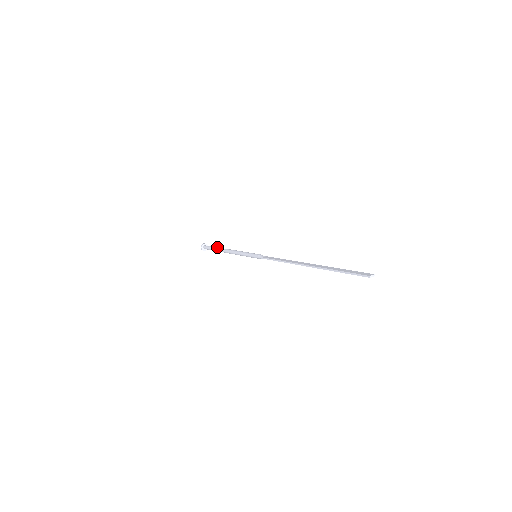
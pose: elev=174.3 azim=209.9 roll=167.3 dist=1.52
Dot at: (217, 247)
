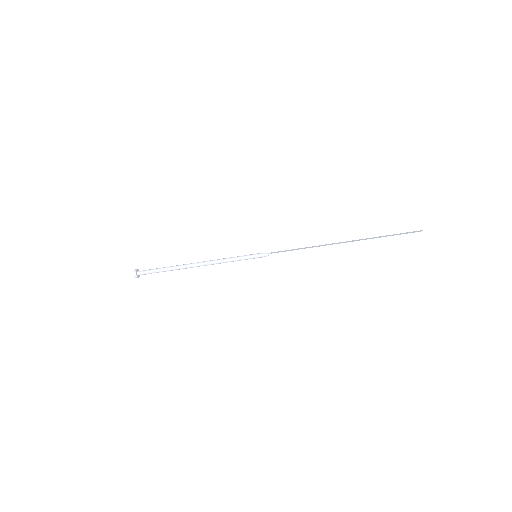
Dot at: (171, 266)
